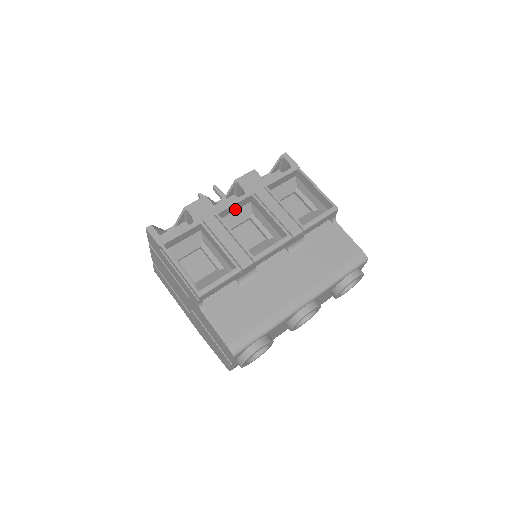
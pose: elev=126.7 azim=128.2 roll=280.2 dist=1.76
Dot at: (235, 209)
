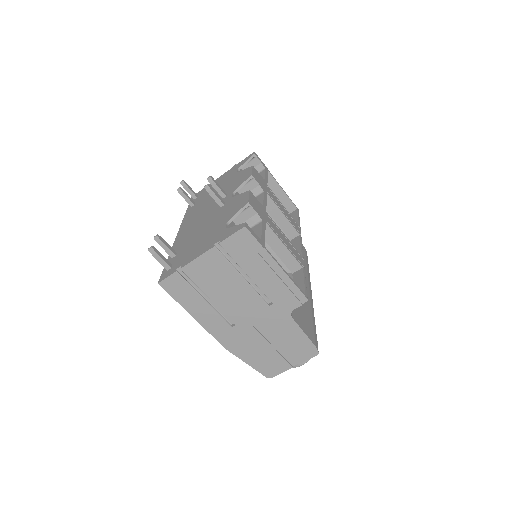
Dot at: occluded
